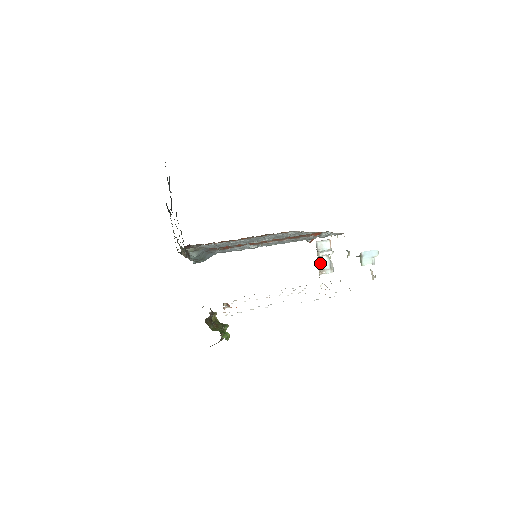
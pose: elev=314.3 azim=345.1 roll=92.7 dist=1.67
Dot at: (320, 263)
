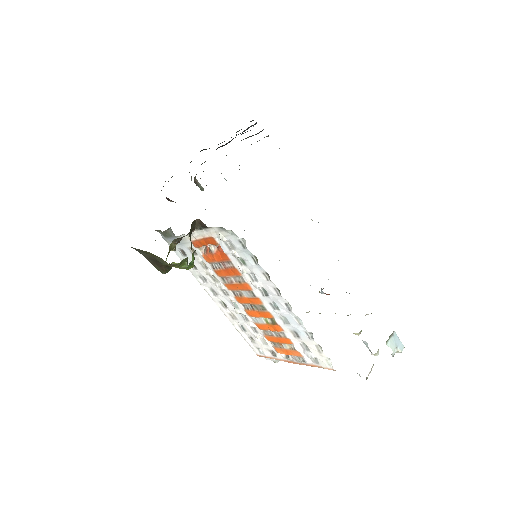
Dot at: occluded
